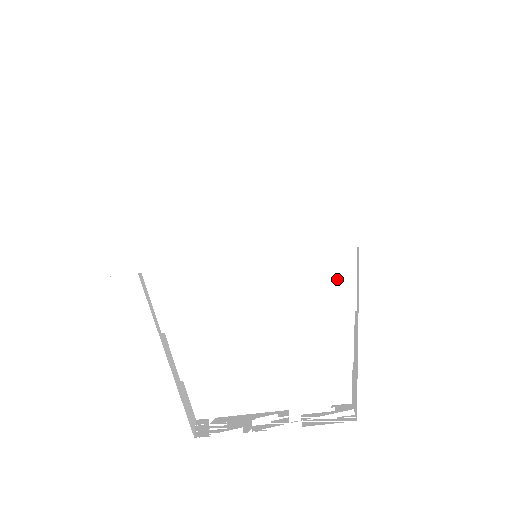
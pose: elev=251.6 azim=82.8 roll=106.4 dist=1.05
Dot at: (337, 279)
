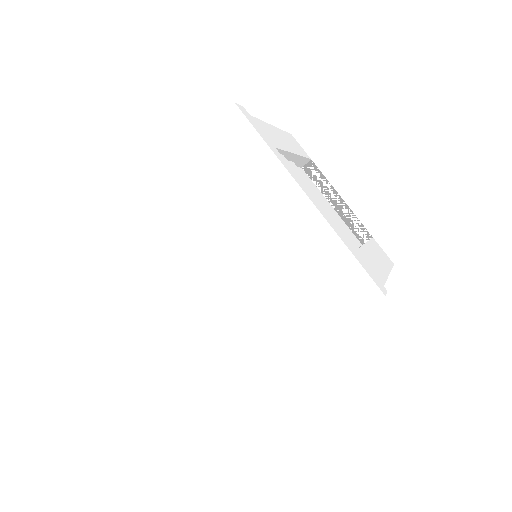
Dot at: occluded
